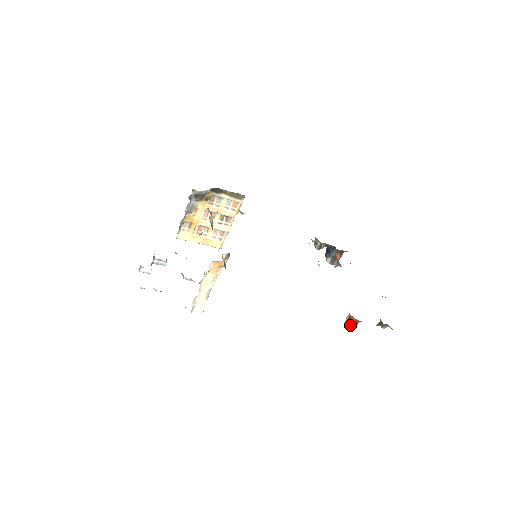
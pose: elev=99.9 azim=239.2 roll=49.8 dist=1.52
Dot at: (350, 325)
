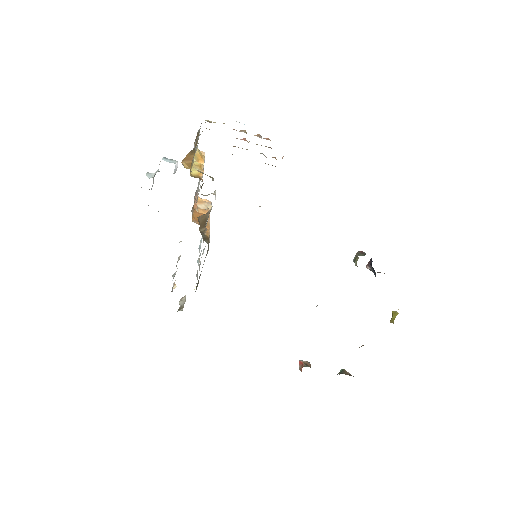
Dot at: occluded
